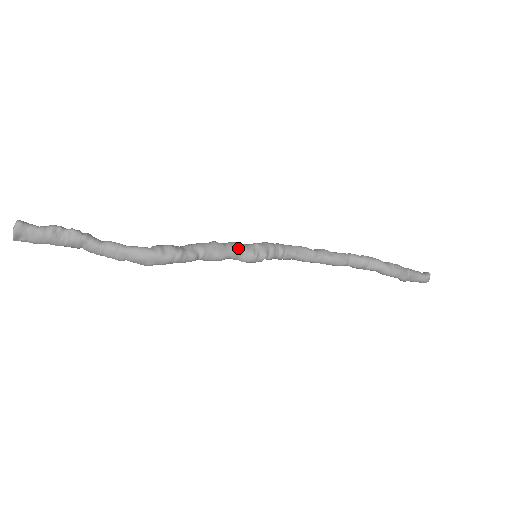
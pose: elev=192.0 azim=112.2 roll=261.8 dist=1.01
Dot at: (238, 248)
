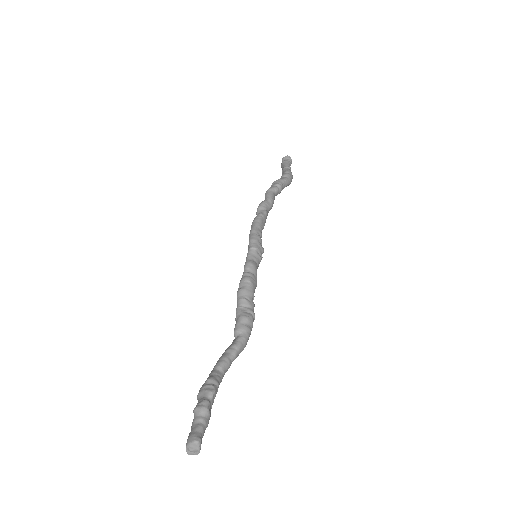
Dot at: (256, 265)
